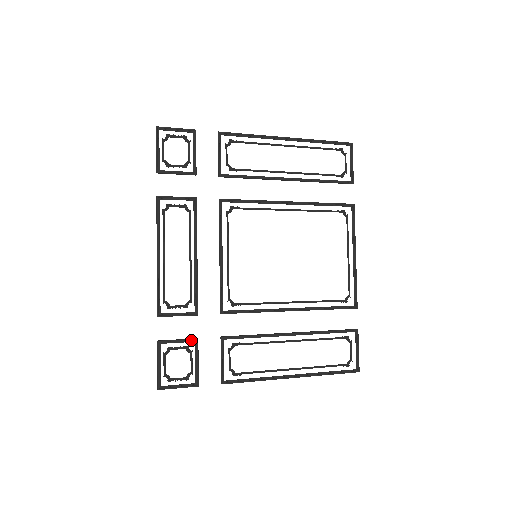
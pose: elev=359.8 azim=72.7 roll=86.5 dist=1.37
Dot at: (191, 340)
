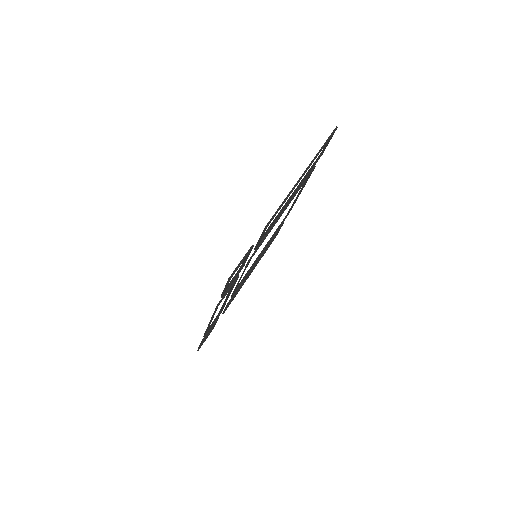
Dot at: occluded
